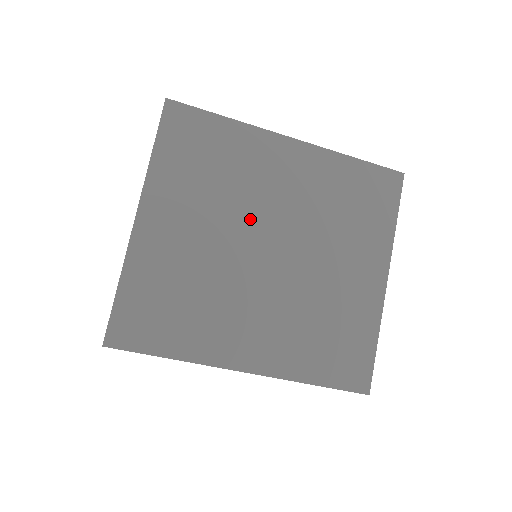
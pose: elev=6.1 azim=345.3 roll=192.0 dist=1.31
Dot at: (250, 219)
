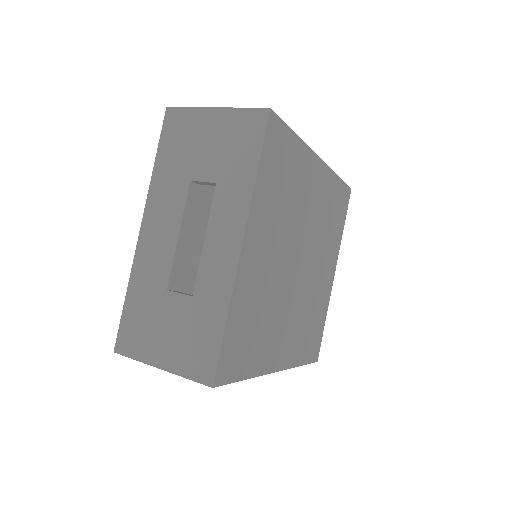
Dot at: (295, 237)
